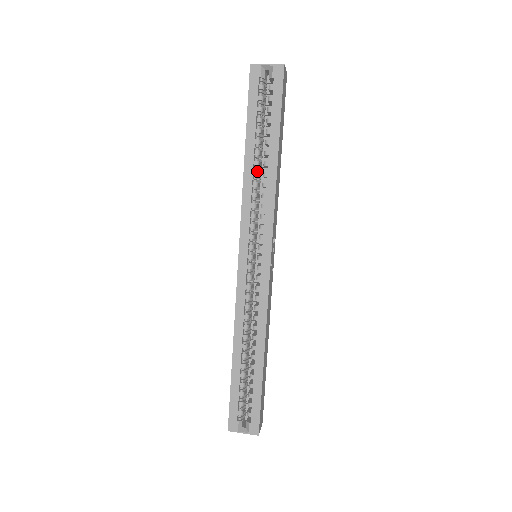
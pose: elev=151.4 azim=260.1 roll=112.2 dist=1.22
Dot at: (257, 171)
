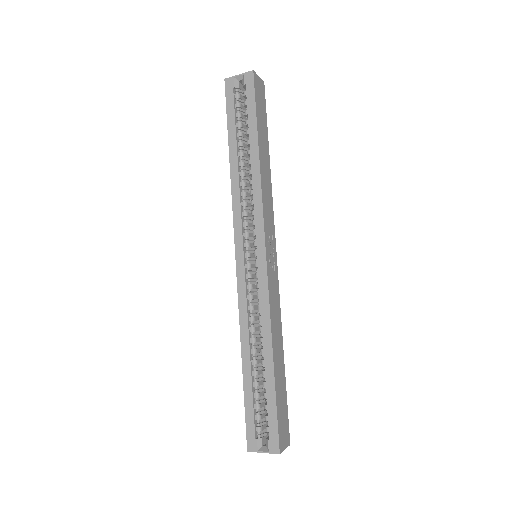
Dot at: (243, 171)
